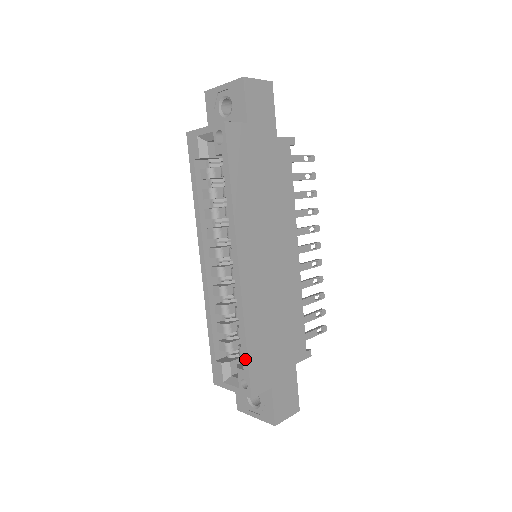
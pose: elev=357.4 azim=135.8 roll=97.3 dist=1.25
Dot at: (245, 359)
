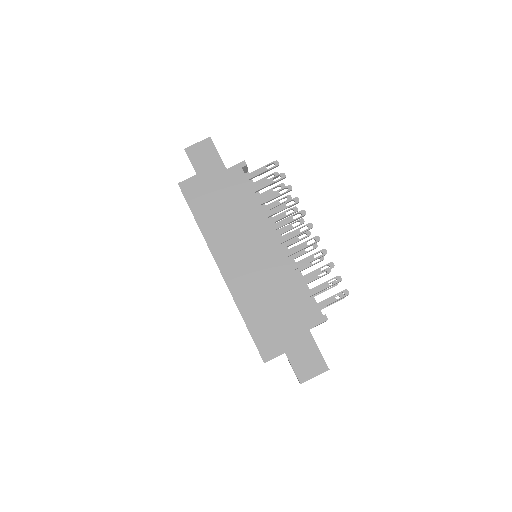
Dot at: (250, 334)
